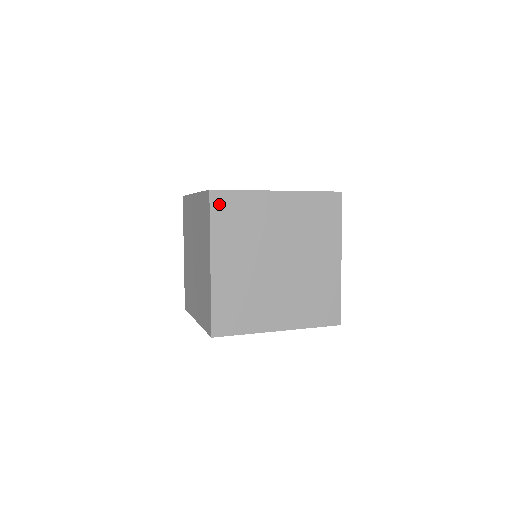
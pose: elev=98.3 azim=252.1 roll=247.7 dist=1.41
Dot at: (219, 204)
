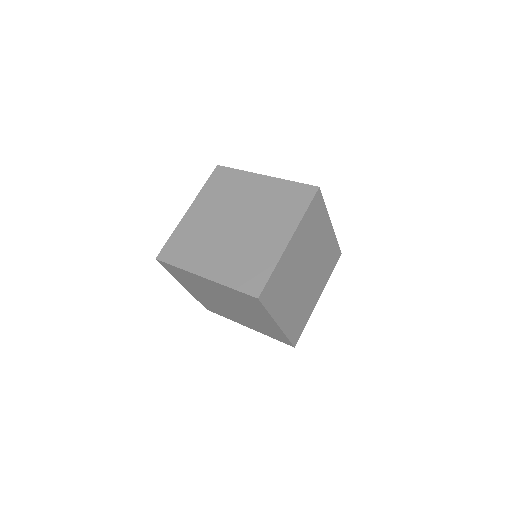
Dot at: (316, 202)
